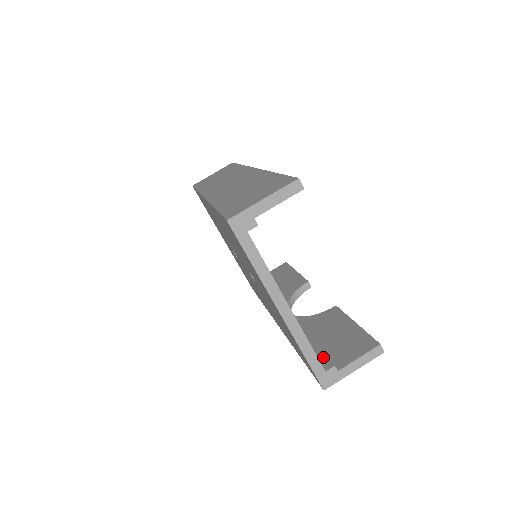
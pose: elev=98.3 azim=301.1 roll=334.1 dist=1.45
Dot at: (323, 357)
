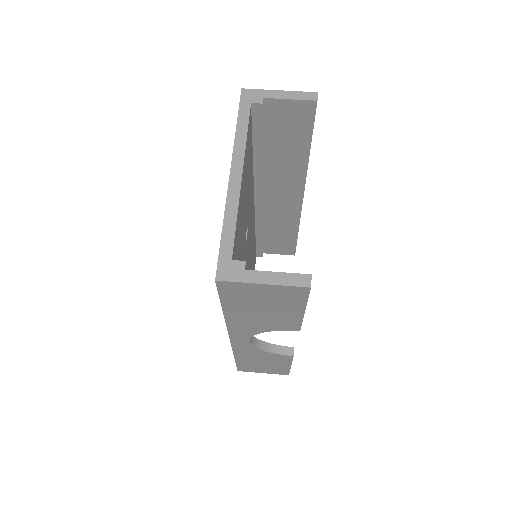
Dot at: occluded
